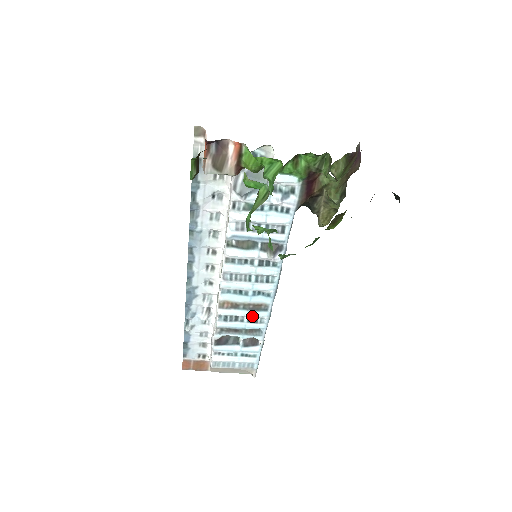
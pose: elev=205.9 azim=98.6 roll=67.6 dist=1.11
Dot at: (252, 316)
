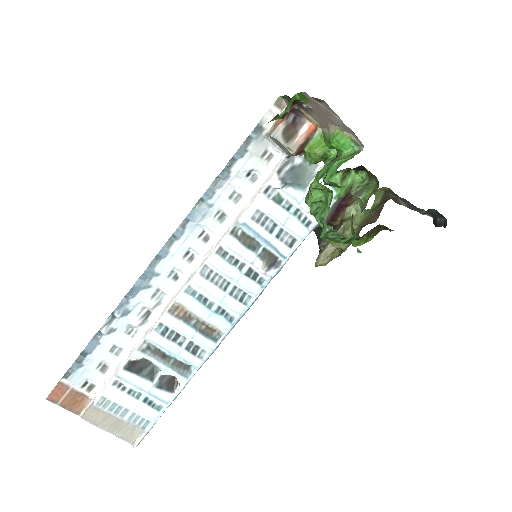
Dot at: (196, 342)
